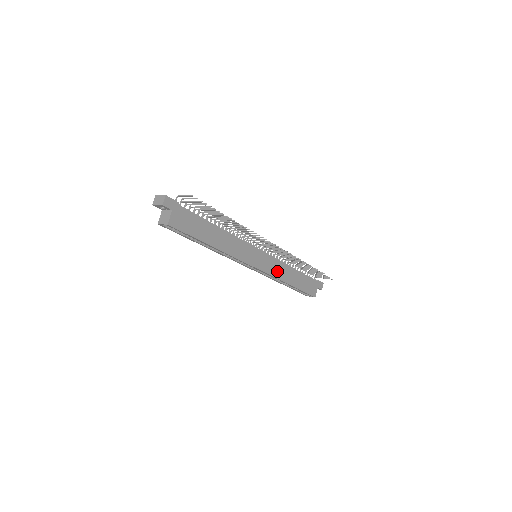
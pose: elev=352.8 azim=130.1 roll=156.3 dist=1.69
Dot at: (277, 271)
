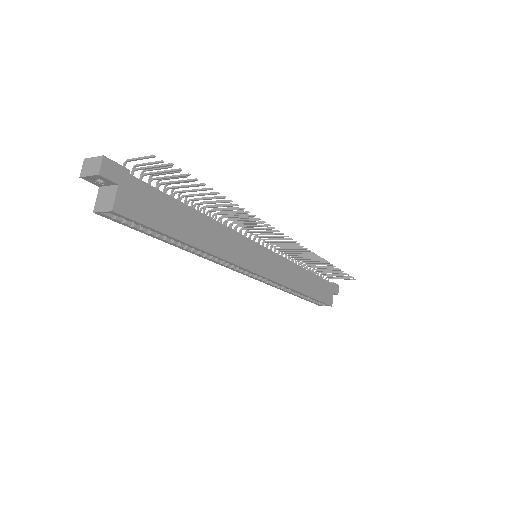
Dot at: (286, 276)
